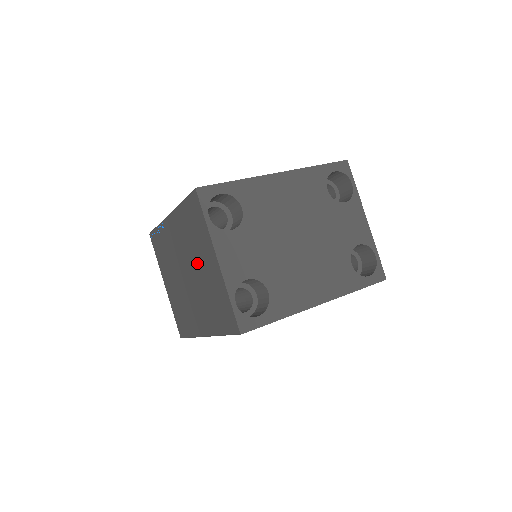
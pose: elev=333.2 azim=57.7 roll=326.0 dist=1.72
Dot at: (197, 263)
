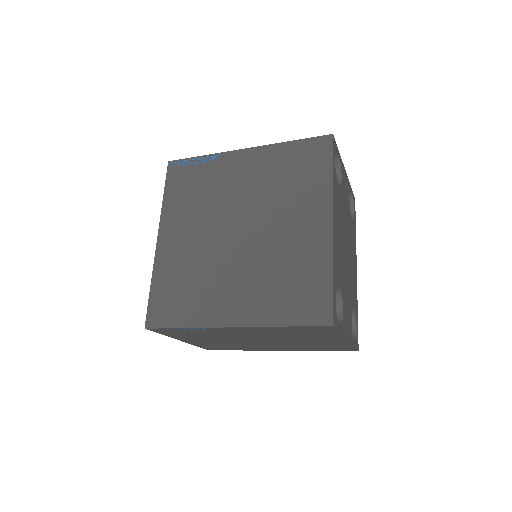
Dot at: occluded
